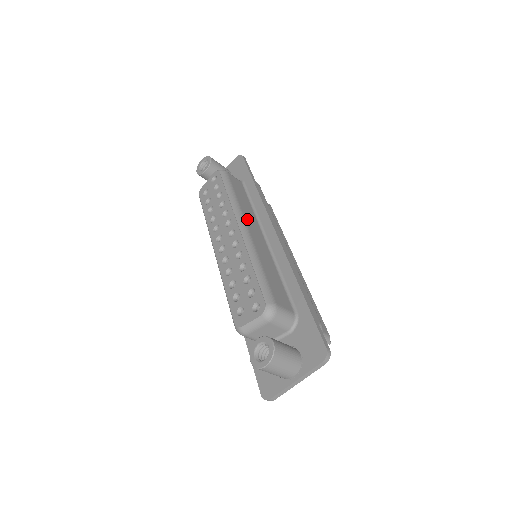
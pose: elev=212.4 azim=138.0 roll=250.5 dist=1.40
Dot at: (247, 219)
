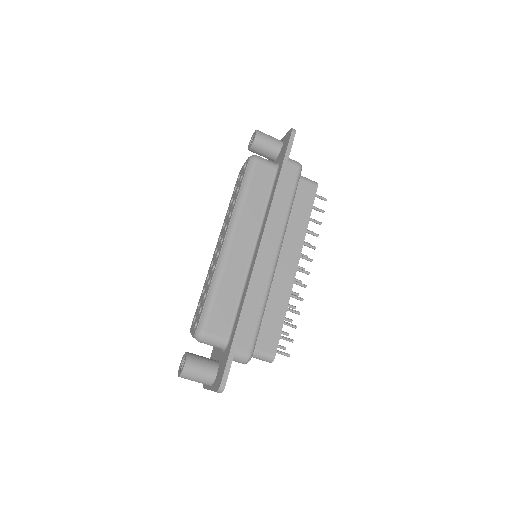
Dot at: (241, 228)
